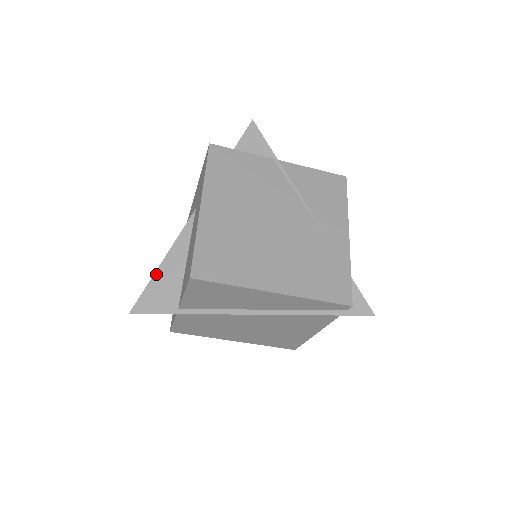
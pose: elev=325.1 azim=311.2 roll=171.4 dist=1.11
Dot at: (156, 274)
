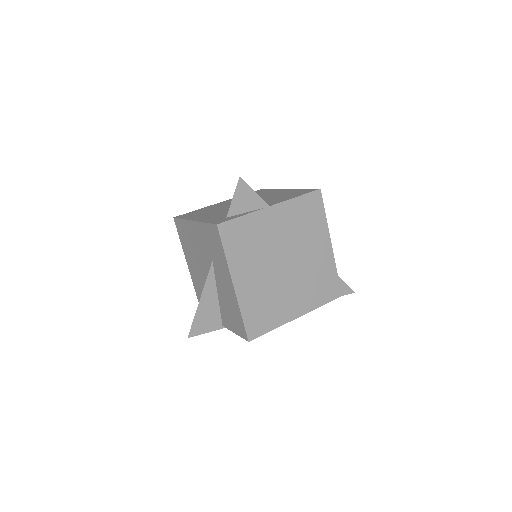
Dot at: (198, 311)
